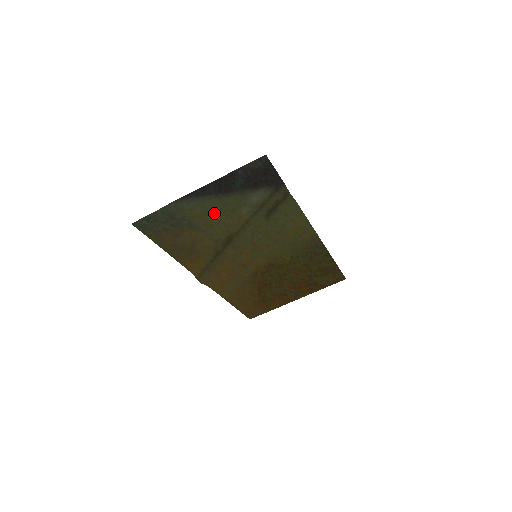
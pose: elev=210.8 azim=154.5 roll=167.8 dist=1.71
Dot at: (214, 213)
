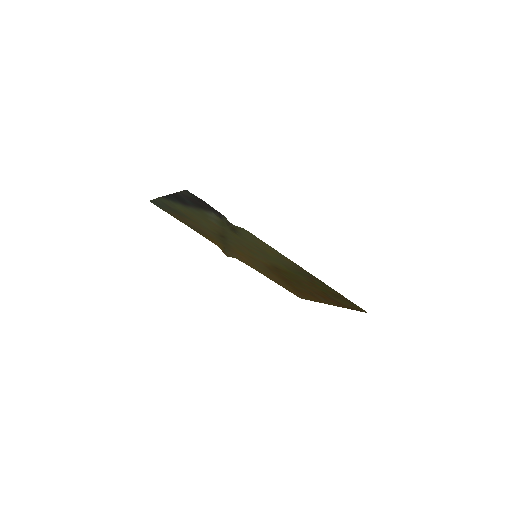
Dot at: (193, 214)
